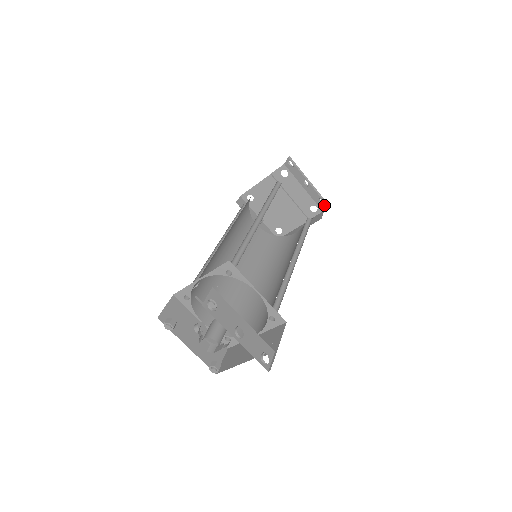
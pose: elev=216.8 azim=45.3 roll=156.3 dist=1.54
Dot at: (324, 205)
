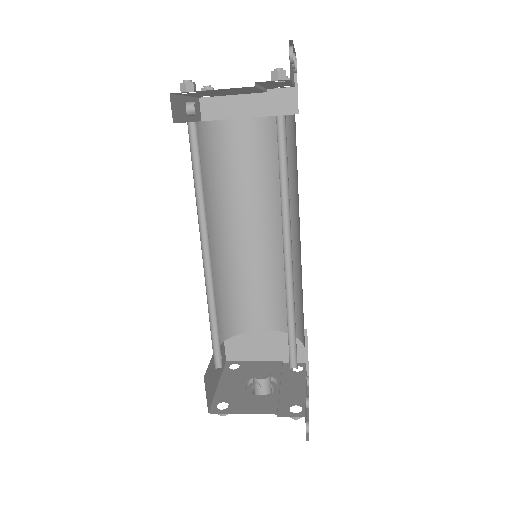
Dot at: occluded
